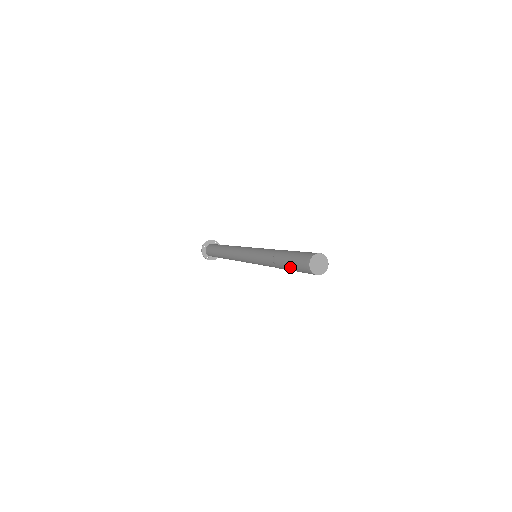
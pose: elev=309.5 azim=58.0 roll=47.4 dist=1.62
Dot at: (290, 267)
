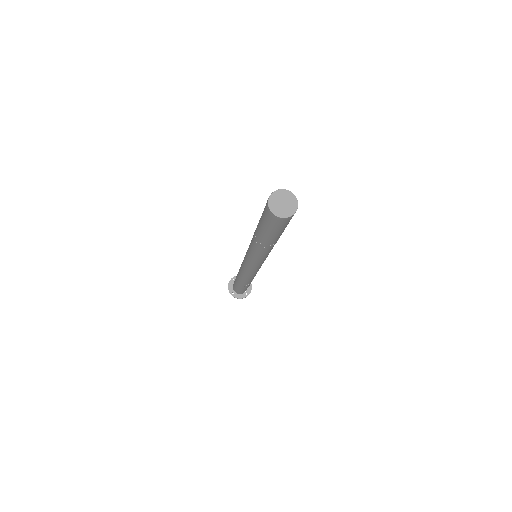
Dot at: (260, 225)
